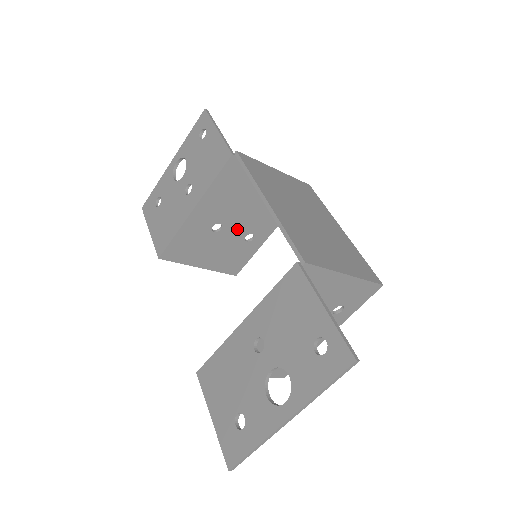
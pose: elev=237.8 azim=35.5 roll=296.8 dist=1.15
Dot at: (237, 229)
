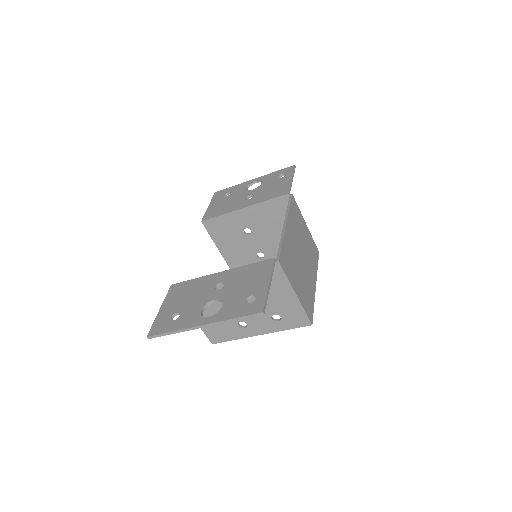
Dot at: (258, 243)
